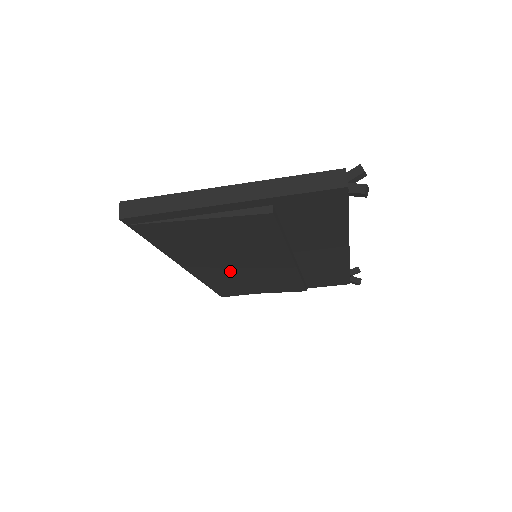
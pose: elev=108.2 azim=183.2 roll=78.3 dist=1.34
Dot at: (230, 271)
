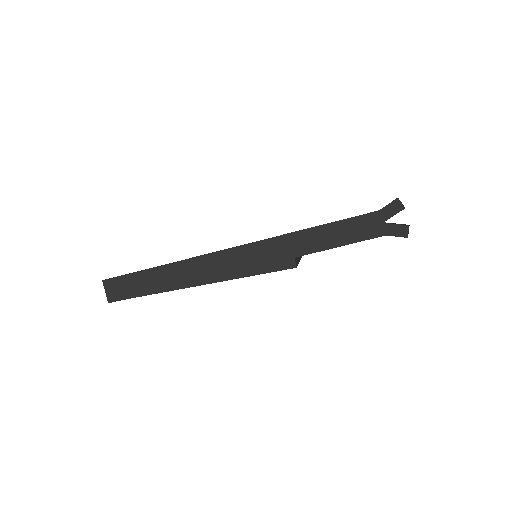
Dot at: occluded
